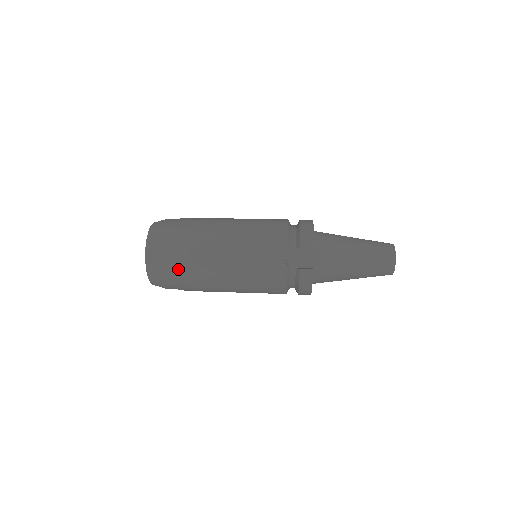
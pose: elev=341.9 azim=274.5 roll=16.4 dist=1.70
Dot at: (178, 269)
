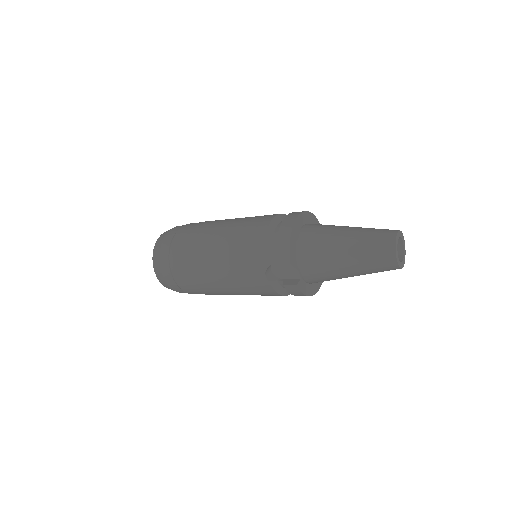
Dot at: (183, 287)
